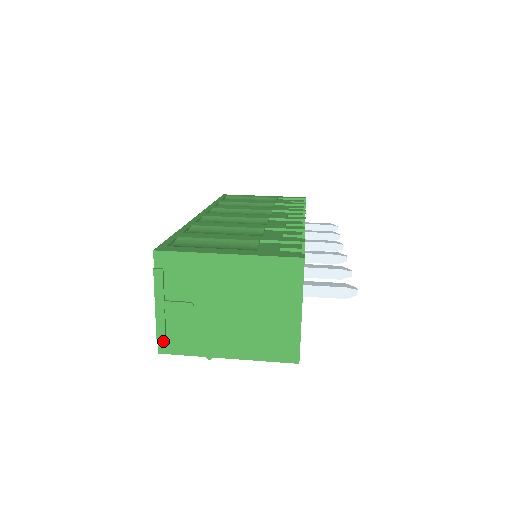
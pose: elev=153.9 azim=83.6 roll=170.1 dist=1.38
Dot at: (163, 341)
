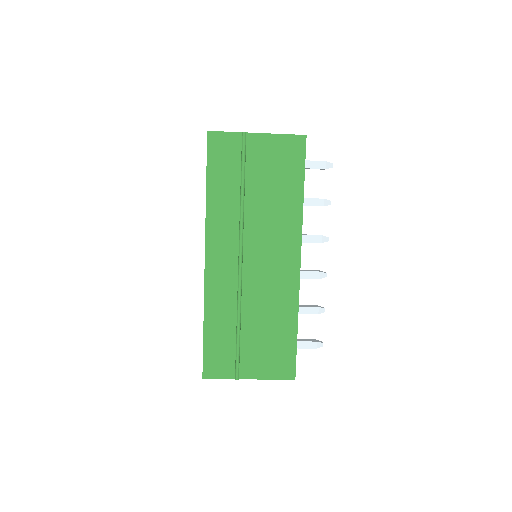
Dot at: occluded
